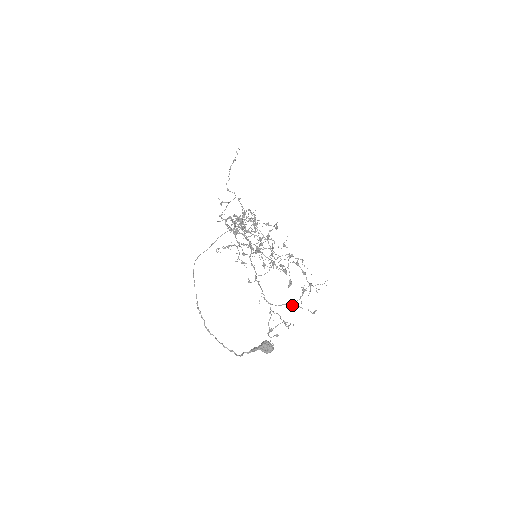
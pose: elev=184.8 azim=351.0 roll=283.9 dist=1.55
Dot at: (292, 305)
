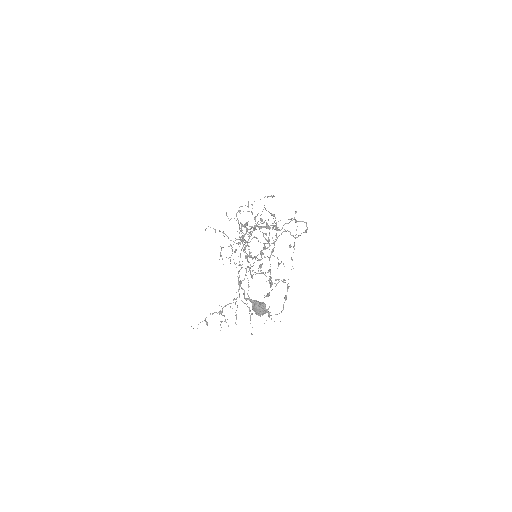
Dot at: occluded
